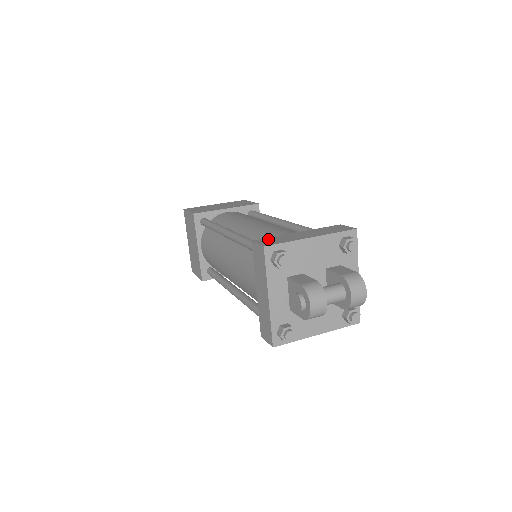
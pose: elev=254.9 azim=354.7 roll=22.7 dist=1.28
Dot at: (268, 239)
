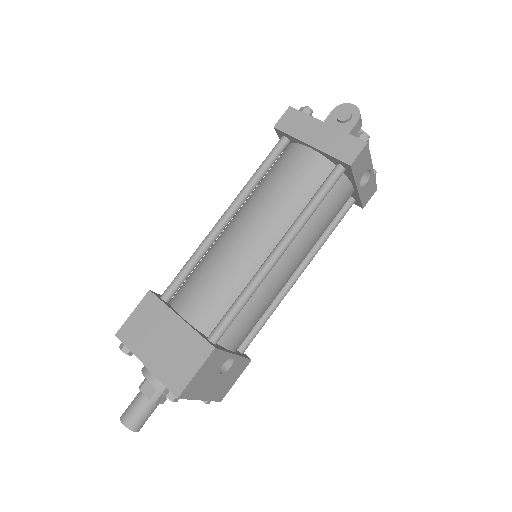
Dot at: occluded
